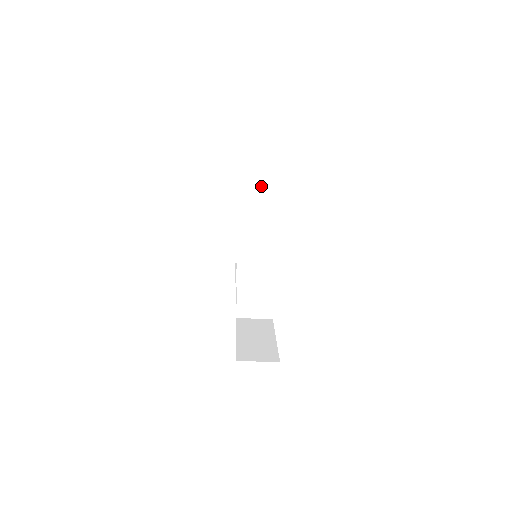
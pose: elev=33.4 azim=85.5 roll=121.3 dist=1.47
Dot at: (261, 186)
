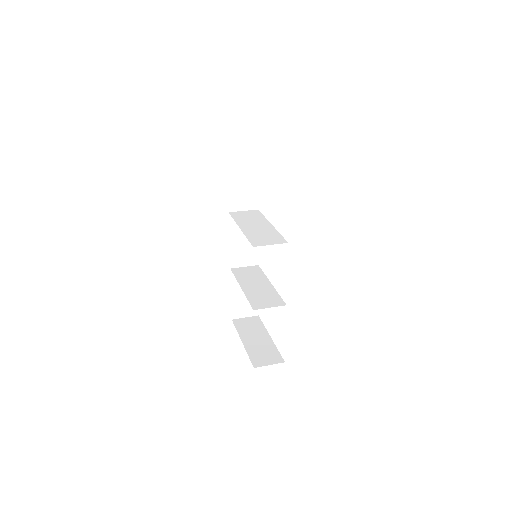
Dot at: occluded
